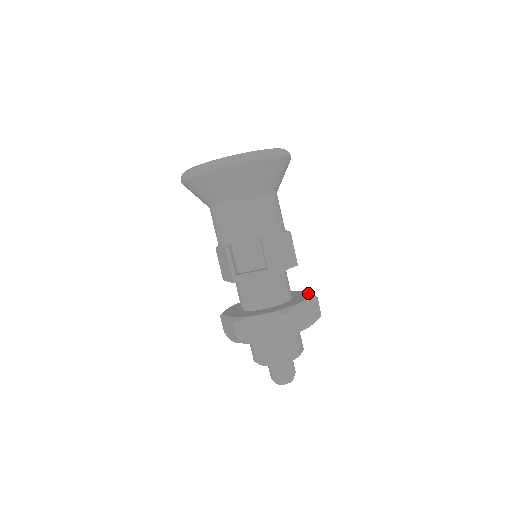
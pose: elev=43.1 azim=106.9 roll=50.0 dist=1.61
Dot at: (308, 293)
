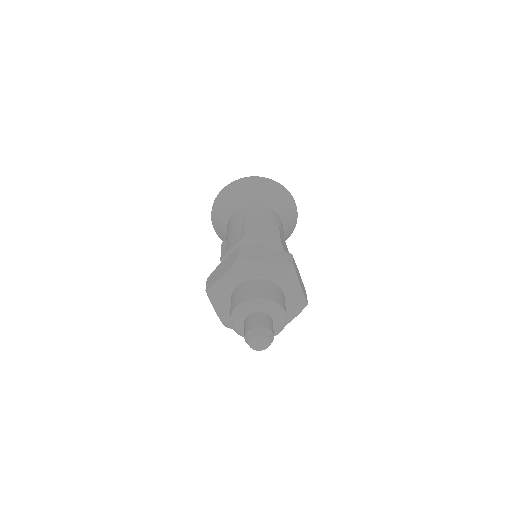
Dot at: occluded
